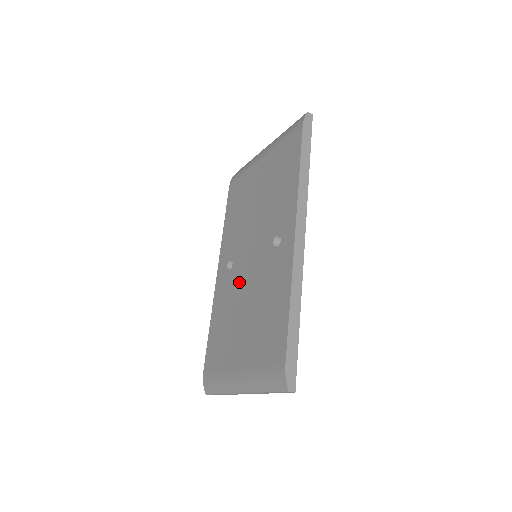
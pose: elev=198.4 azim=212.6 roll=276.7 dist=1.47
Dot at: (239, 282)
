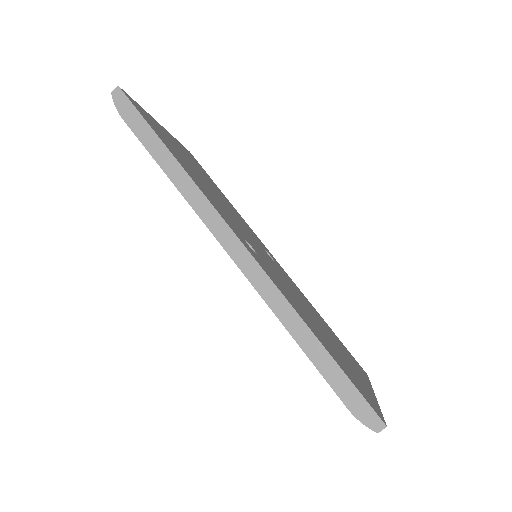
Dot at: occluded
